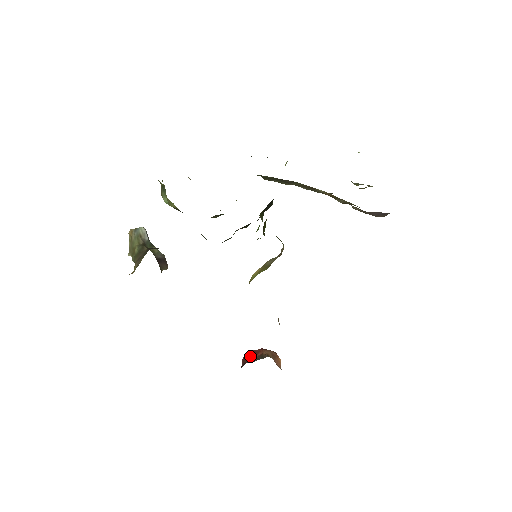
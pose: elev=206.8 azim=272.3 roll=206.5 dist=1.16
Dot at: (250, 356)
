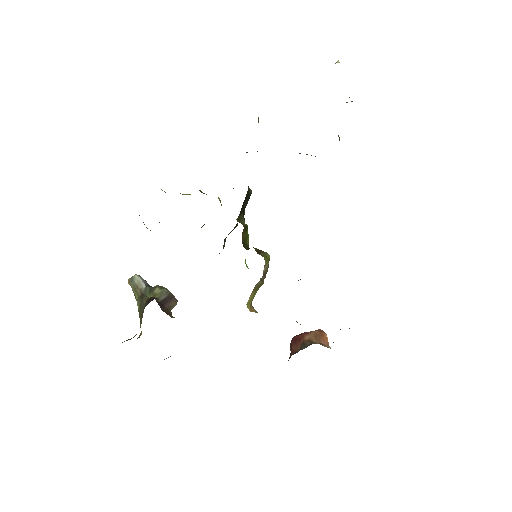
Dot at: (294, 344)
